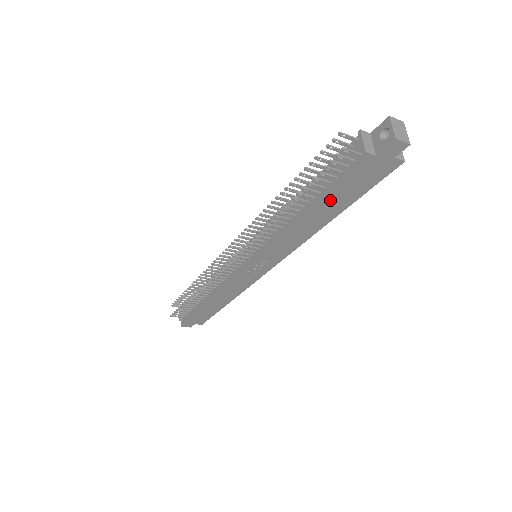
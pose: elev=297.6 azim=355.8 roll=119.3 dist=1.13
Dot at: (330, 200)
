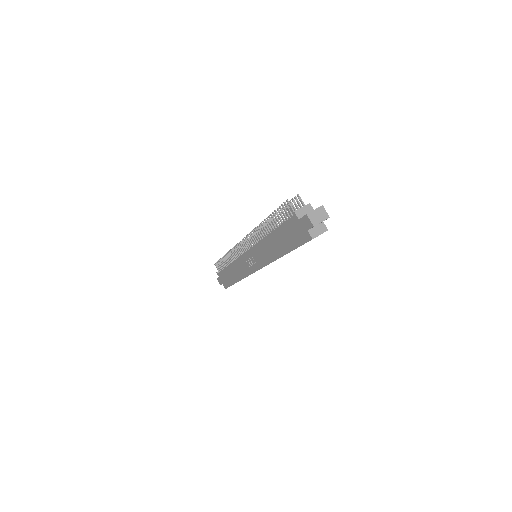
Dot at: (281, 237)
